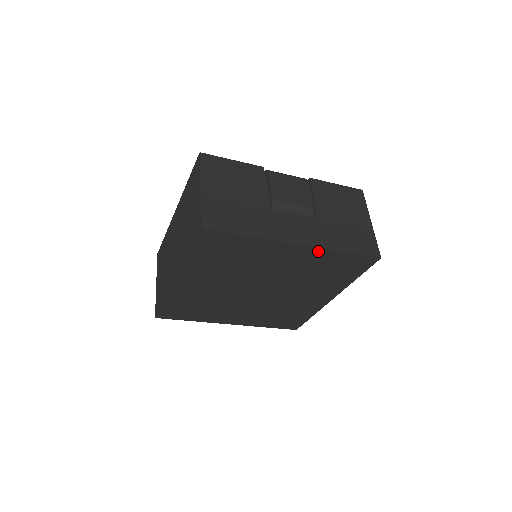
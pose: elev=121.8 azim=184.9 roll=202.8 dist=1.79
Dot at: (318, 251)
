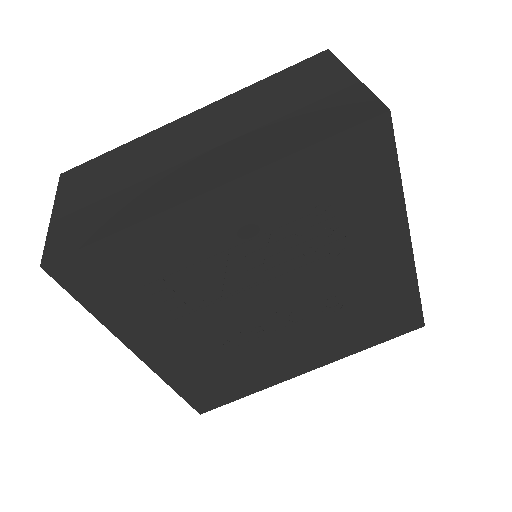
Dot at: (407, 271)
